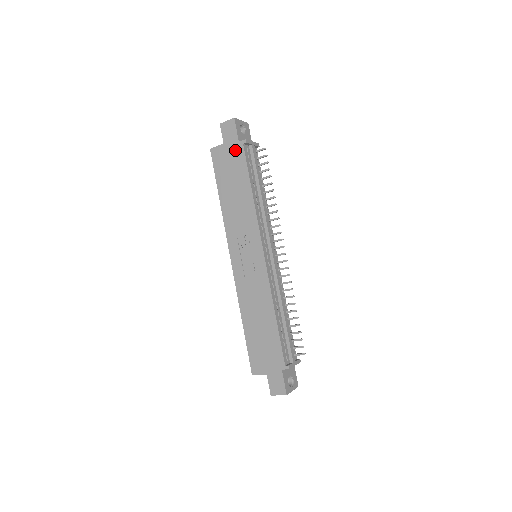
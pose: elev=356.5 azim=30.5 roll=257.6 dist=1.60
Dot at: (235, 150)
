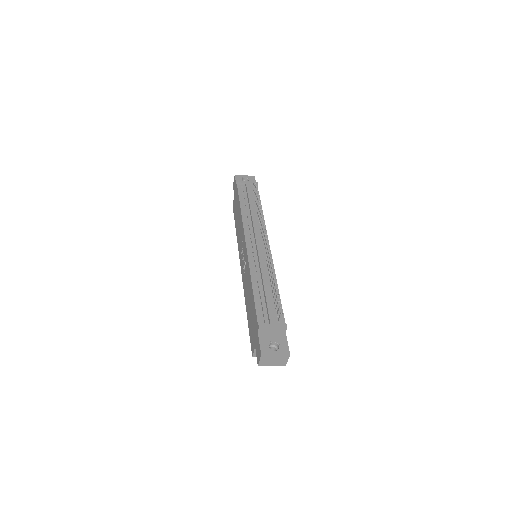
Dot at: (236, 193)
